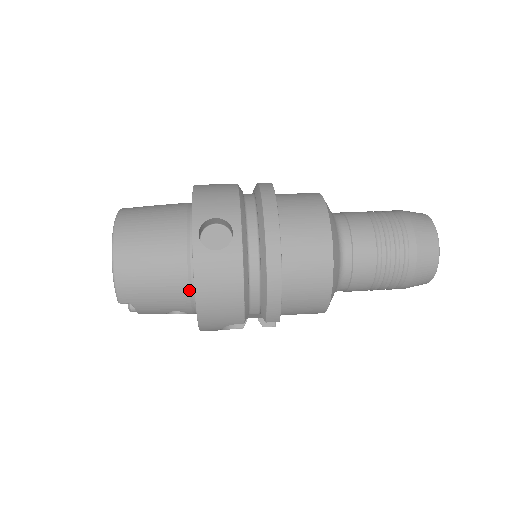
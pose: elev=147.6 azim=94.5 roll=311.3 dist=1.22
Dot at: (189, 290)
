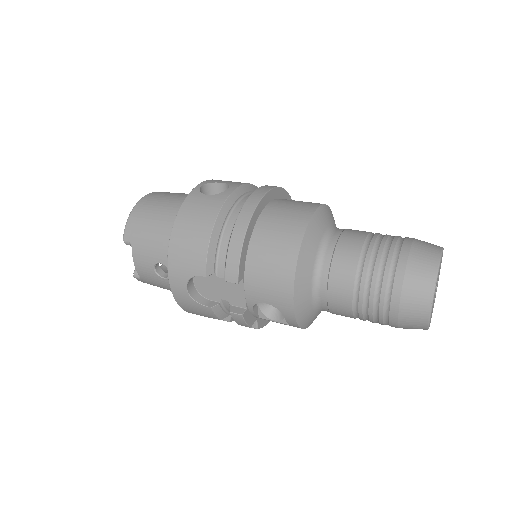
Dot at: occluded
